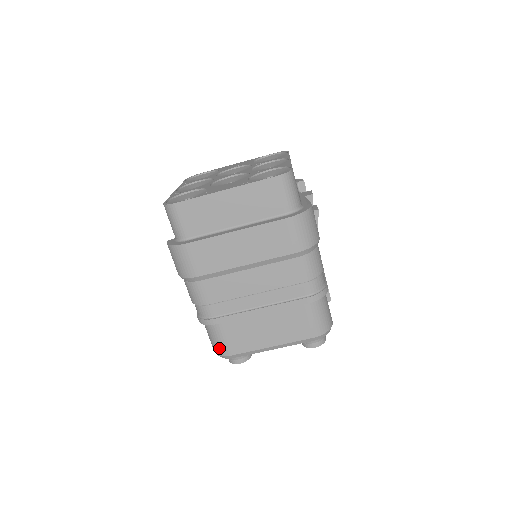
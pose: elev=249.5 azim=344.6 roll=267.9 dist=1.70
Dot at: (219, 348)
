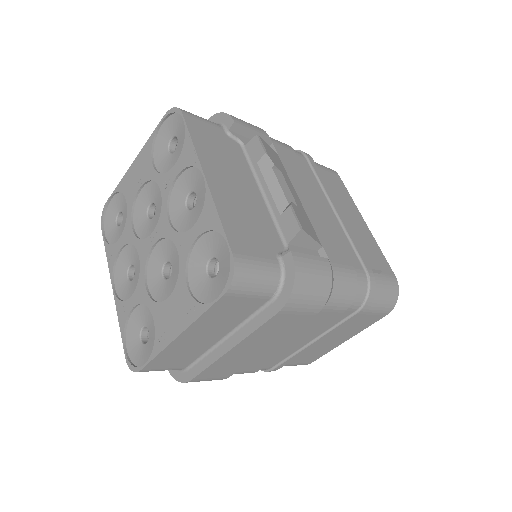
Dot at: occluded
